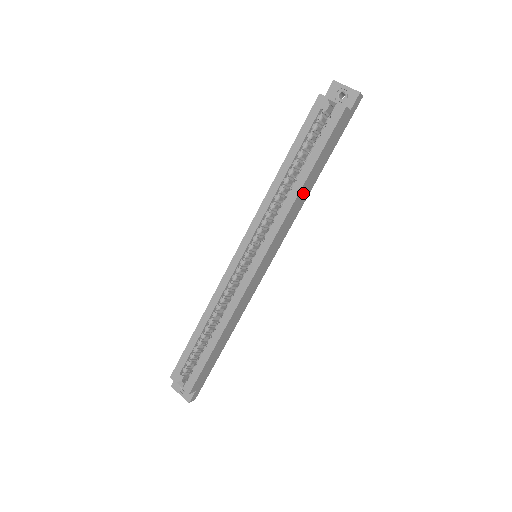
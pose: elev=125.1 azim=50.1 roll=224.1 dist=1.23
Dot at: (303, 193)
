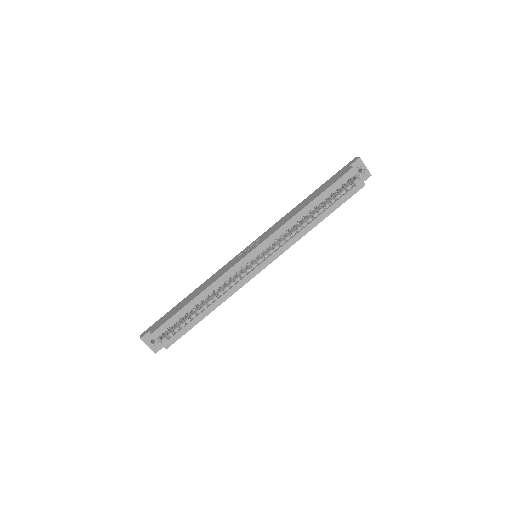
Dot at: occluded
